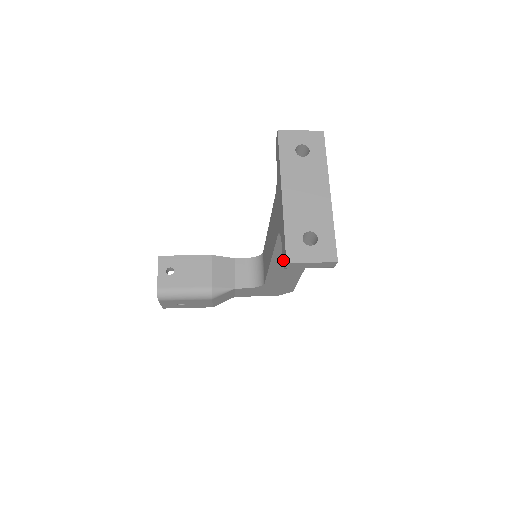
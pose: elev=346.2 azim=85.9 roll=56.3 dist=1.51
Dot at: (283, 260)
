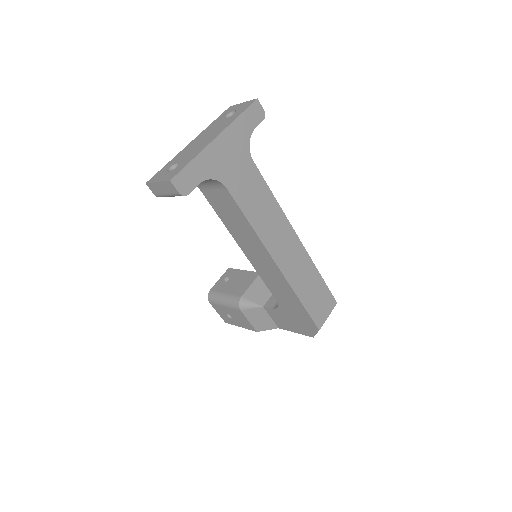
Dot at: occluded
